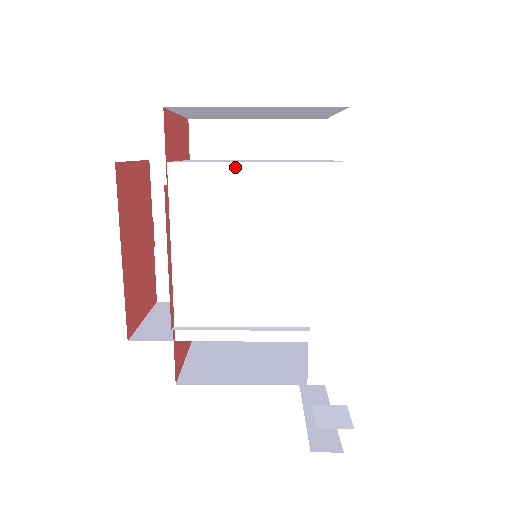
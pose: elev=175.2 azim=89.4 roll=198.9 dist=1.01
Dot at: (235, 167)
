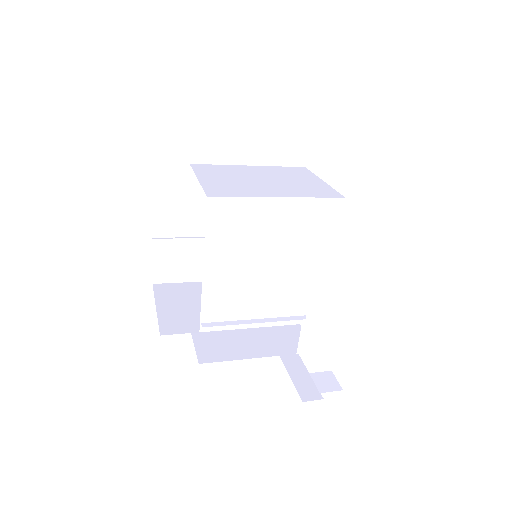
Dot at: (262, 201)
